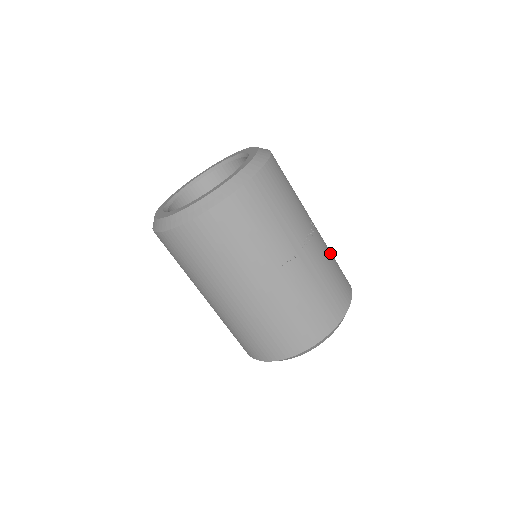
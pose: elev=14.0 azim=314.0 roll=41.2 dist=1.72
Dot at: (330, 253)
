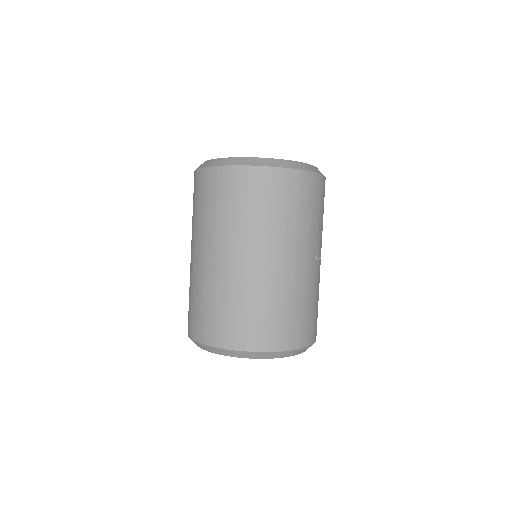
Dot at: occluded
